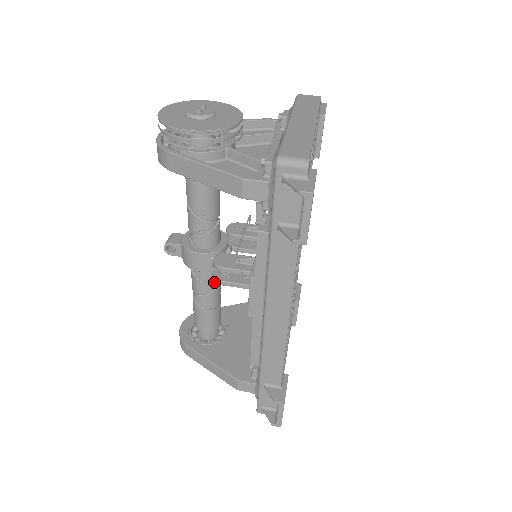
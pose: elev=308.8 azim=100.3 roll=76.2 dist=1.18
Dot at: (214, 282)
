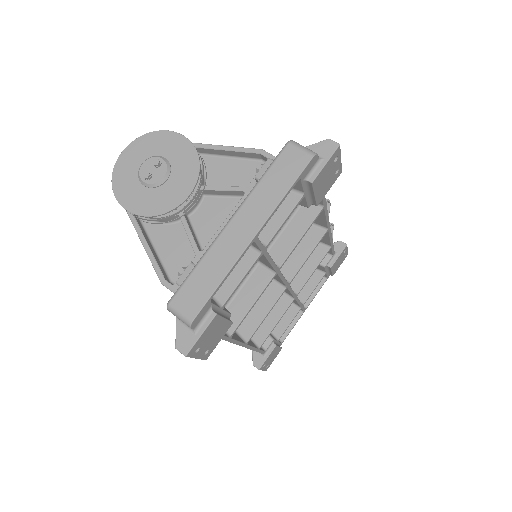
Dot at: occluded
